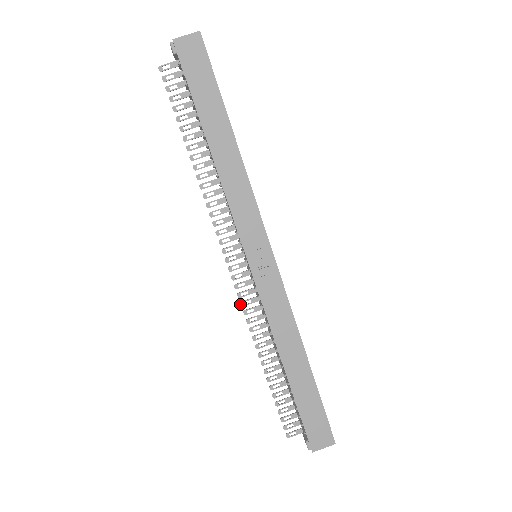
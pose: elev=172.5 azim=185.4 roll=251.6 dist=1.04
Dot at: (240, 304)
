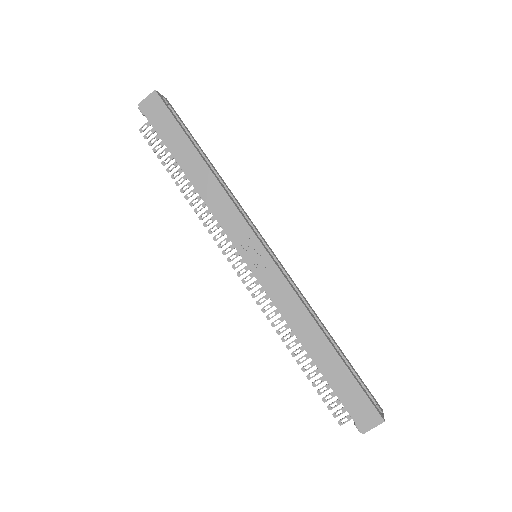
Dot at: (256, 303)
